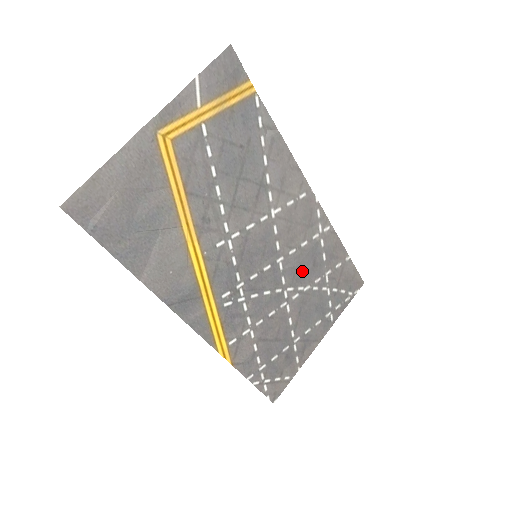
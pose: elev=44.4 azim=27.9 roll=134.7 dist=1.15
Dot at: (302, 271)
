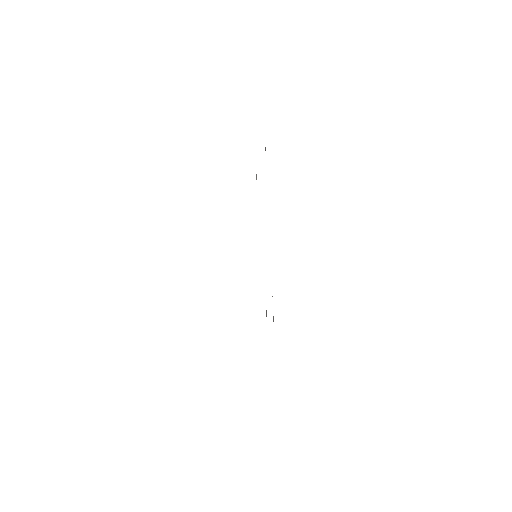
Dot at: occluded
